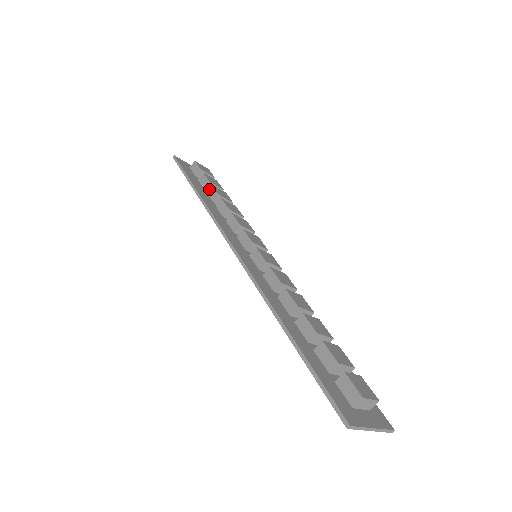
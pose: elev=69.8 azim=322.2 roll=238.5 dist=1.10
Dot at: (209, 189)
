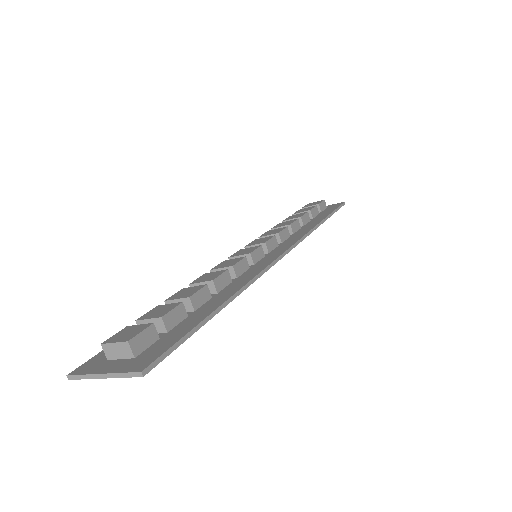
Dot at: occluded
